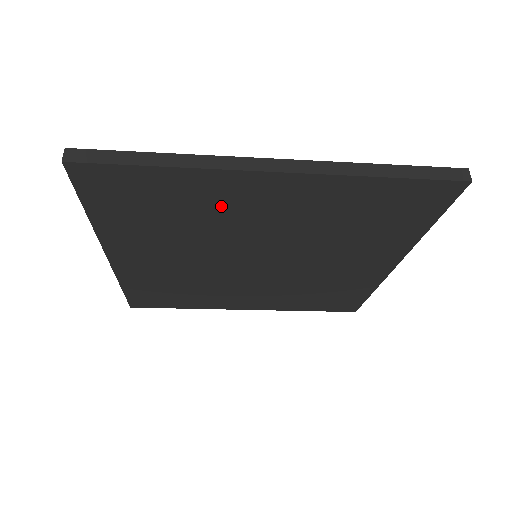
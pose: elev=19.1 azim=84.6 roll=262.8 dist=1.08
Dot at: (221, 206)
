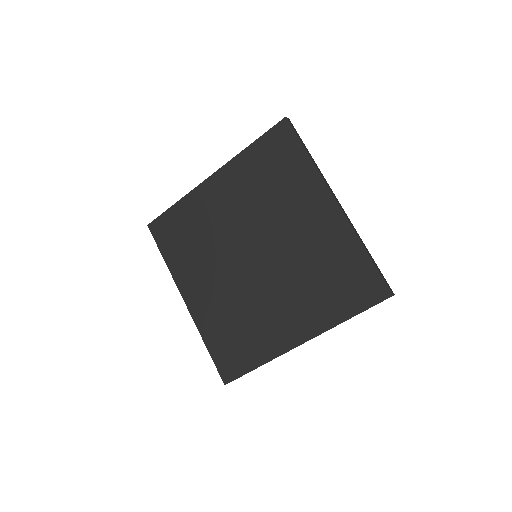
Dot at: (207, 214)
